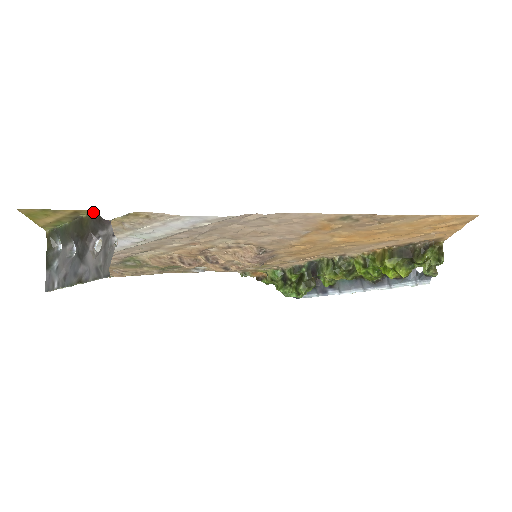
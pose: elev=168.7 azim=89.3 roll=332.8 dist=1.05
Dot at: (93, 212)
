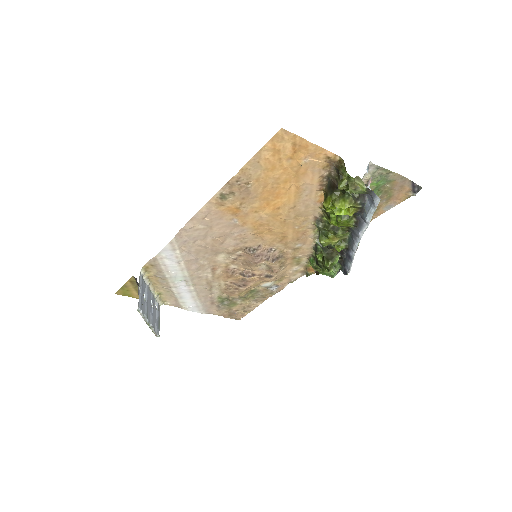
Dot at: (134, 277)
